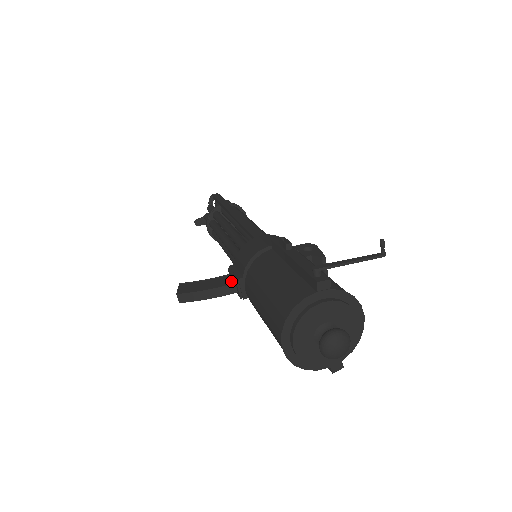
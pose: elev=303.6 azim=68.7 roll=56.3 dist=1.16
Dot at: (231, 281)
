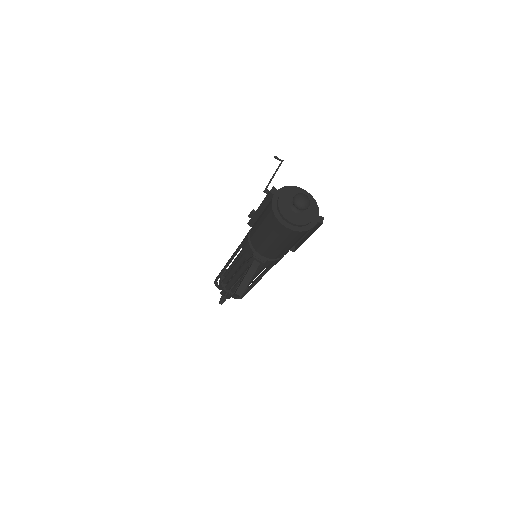
Dot at: (252, 263)
